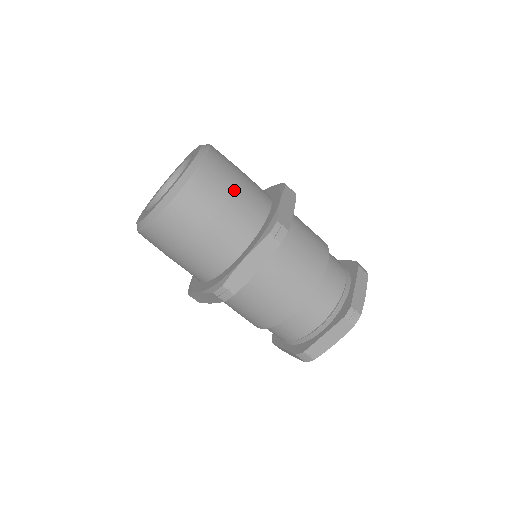
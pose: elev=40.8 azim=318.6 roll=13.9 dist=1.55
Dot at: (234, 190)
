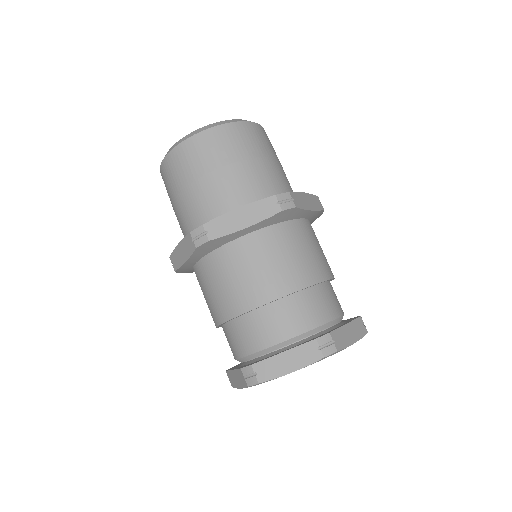
Dot at: (264, 158)
